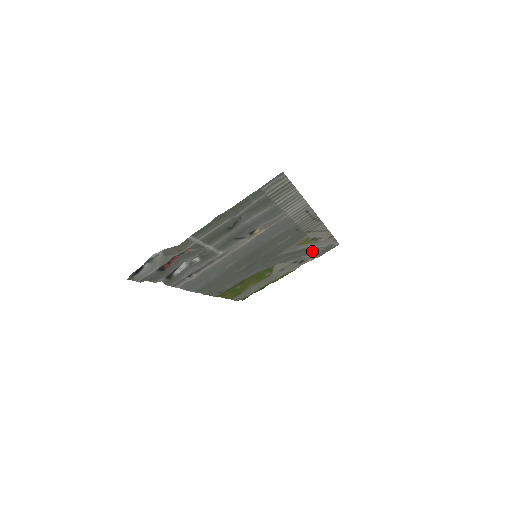
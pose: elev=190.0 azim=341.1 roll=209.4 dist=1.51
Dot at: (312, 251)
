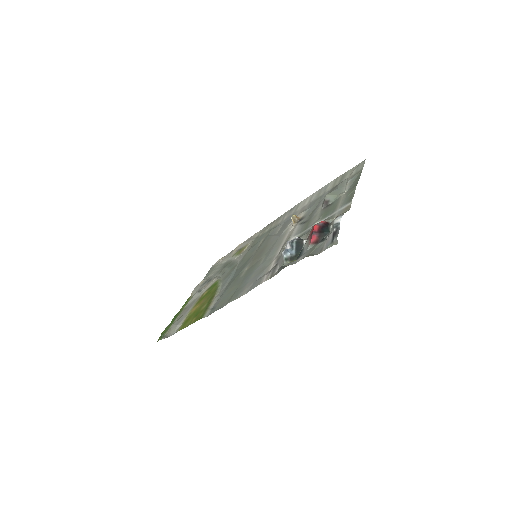
Dot at: (219, 268)
